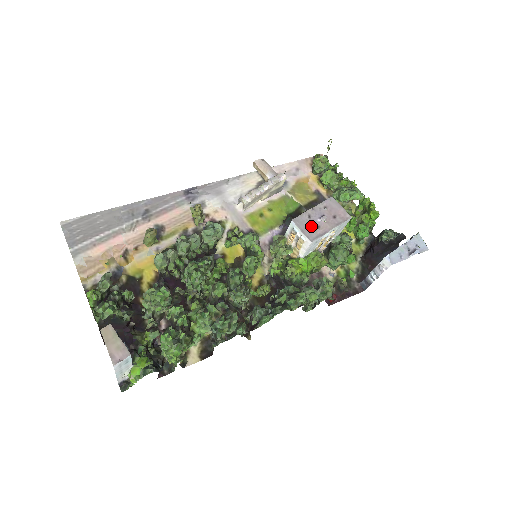
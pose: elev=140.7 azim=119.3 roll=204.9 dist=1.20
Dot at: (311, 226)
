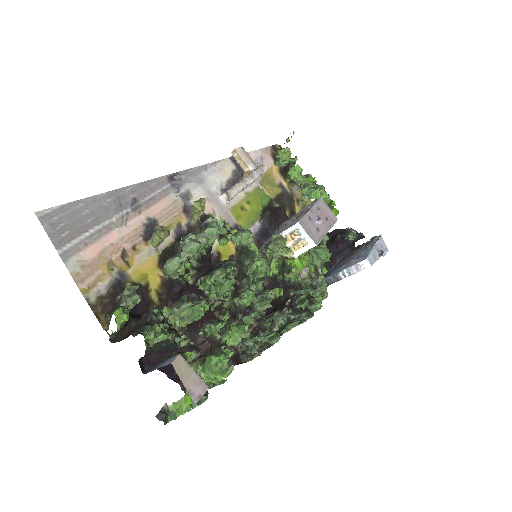
Dot at: (313, 228)
